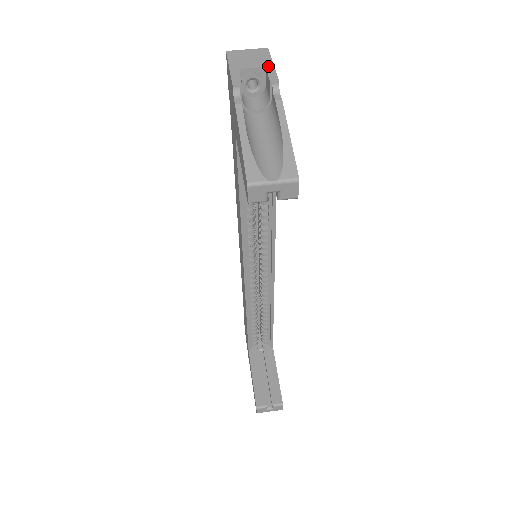
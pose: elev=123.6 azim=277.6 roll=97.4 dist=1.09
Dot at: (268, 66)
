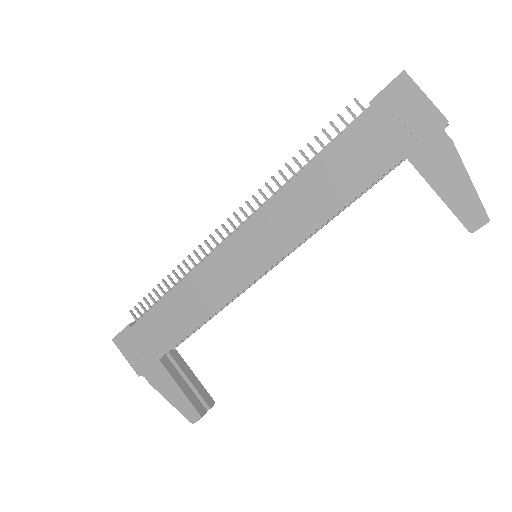
Dot at: occluded
